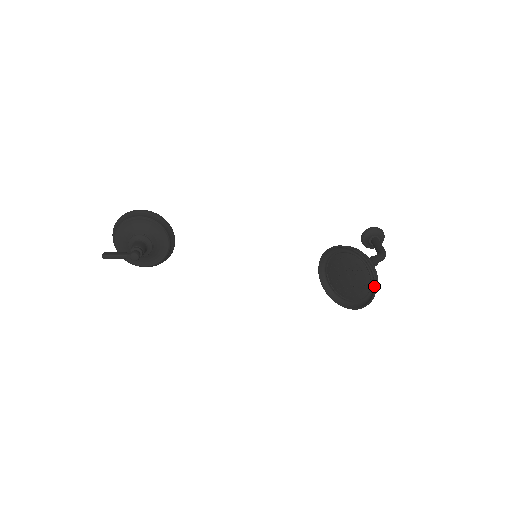
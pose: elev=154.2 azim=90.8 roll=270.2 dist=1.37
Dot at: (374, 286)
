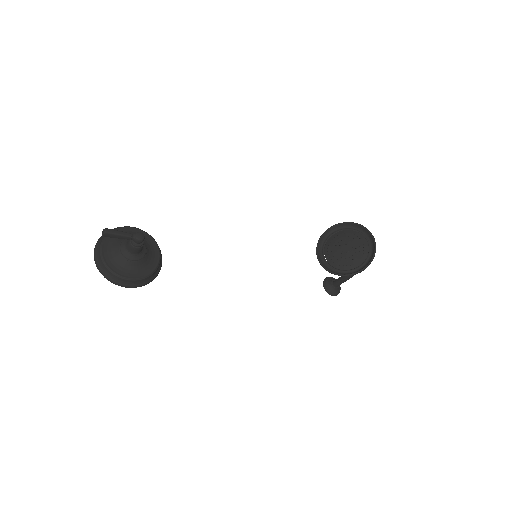
Dot at: (373, 239)
